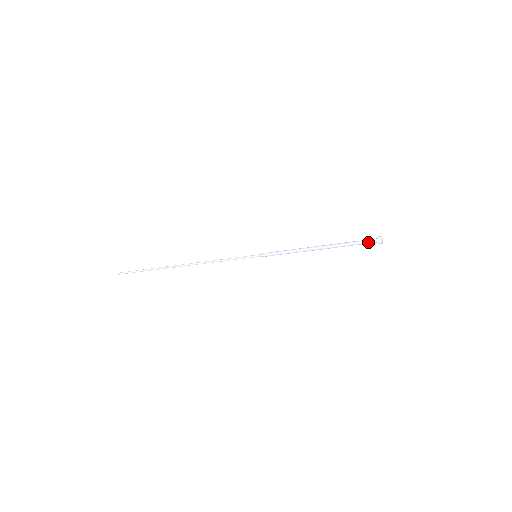
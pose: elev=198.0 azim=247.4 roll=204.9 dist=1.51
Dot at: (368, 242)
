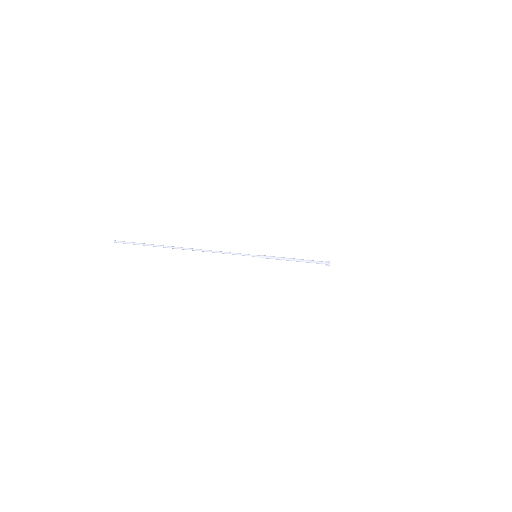
Dot at: occluded
